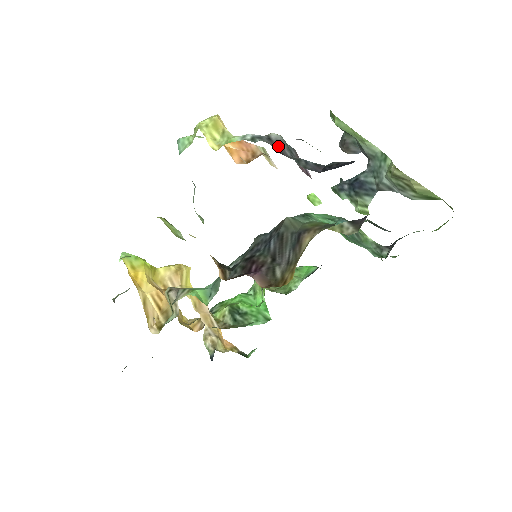
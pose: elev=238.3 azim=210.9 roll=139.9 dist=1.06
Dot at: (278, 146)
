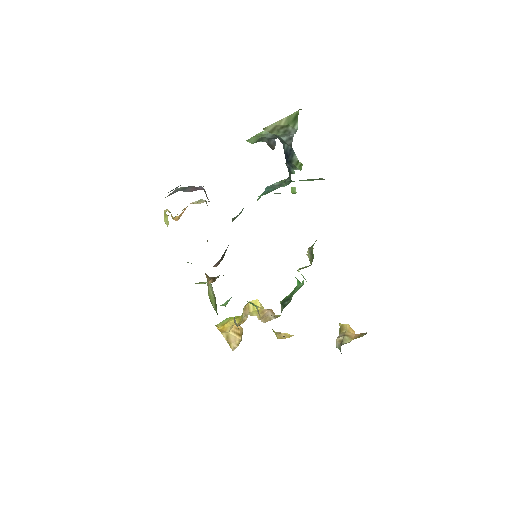
Dot at: (170, 194)
